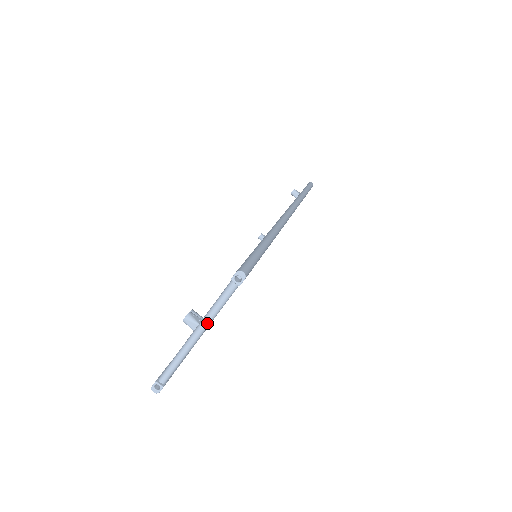
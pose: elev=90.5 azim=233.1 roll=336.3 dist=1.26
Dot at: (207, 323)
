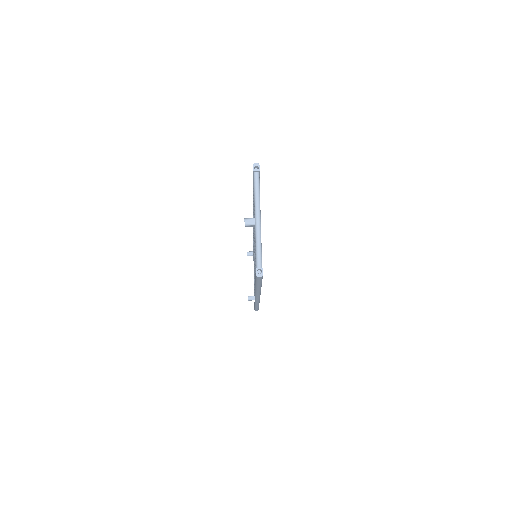
Dot at: (258, 206)
